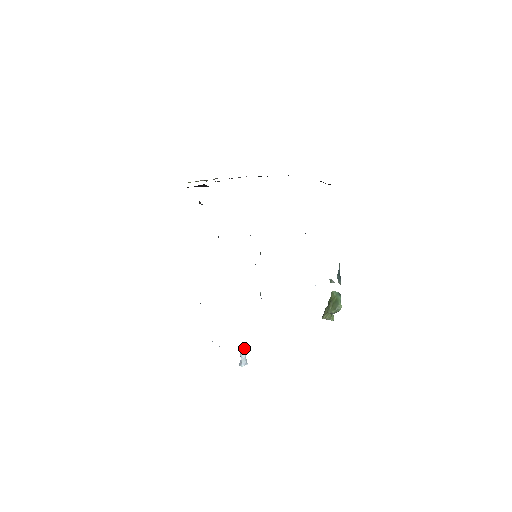
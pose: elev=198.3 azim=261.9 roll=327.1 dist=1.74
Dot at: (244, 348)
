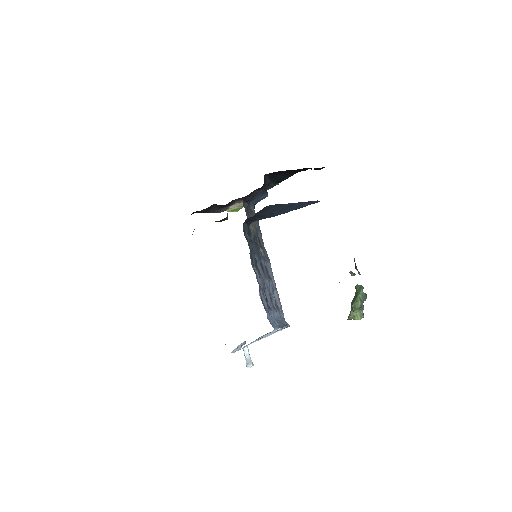
Dot at: (245, 347)
